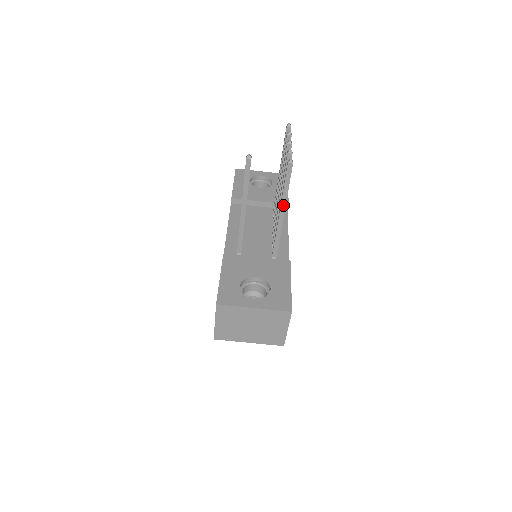
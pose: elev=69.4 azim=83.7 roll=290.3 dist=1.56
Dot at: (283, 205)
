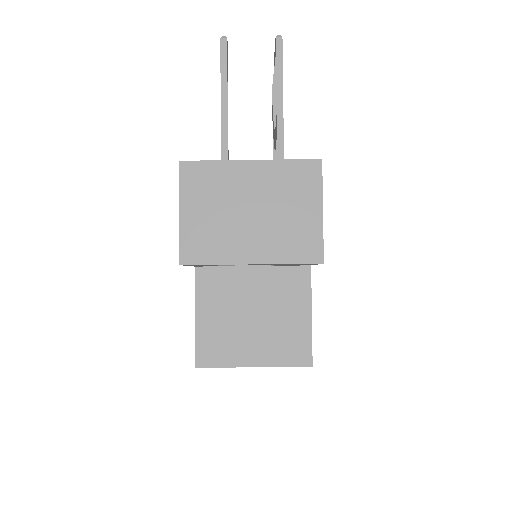
Dot at: (279, 104)
